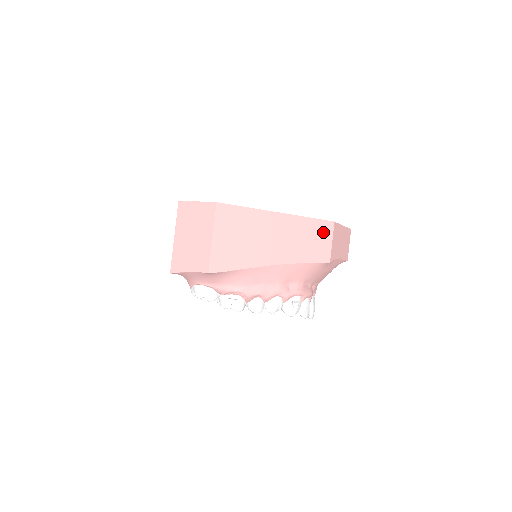
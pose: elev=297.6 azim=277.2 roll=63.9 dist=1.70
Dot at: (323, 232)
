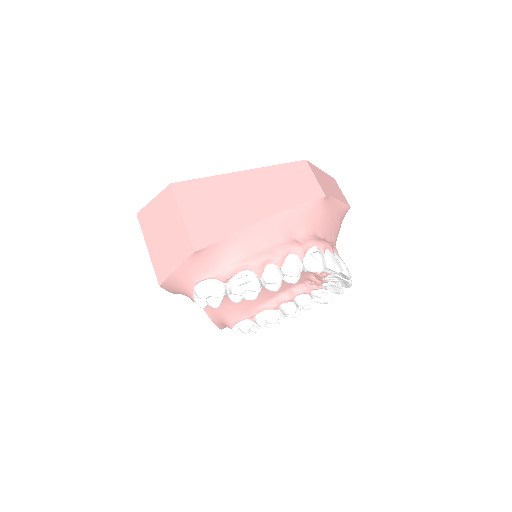
Dot at: (300, 172)
